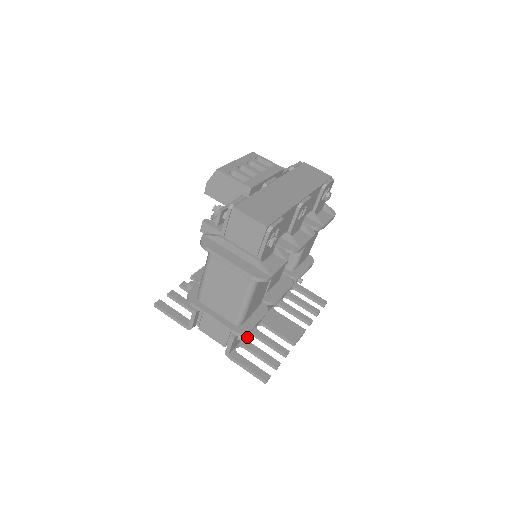
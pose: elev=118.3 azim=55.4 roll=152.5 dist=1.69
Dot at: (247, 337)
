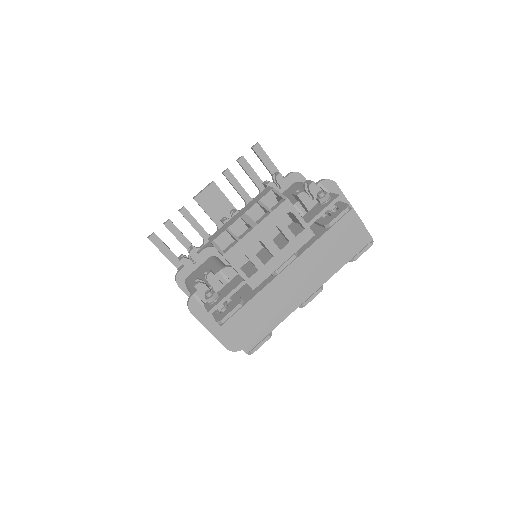
Dot at: occluded
